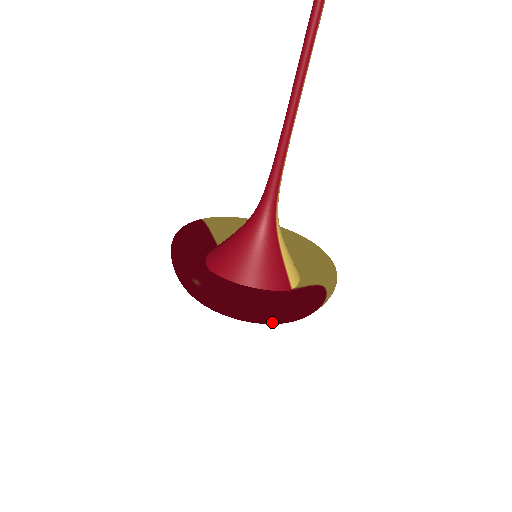
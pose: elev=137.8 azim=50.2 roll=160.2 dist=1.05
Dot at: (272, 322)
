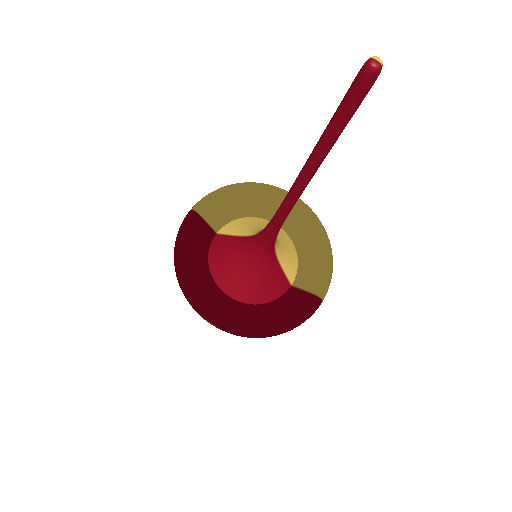
Dot at: occluded
